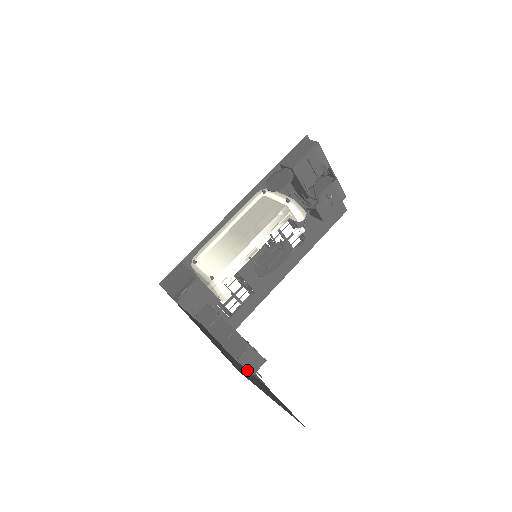
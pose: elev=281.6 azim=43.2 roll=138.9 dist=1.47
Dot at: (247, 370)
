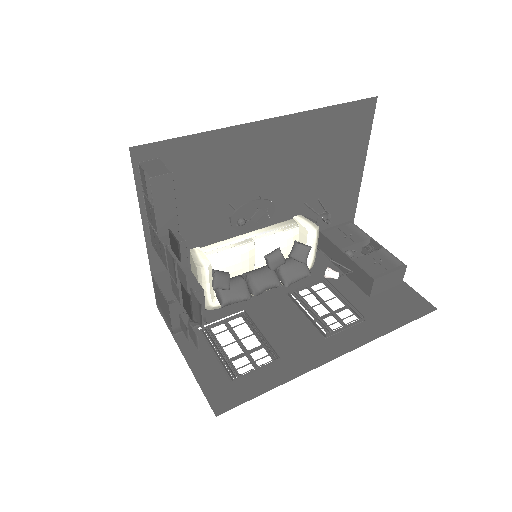
Dot at: occluded
